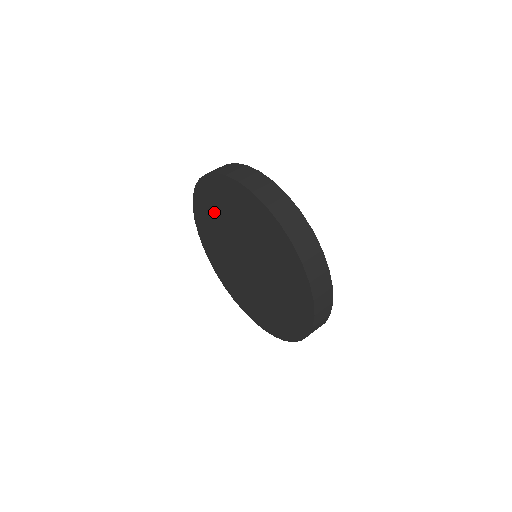
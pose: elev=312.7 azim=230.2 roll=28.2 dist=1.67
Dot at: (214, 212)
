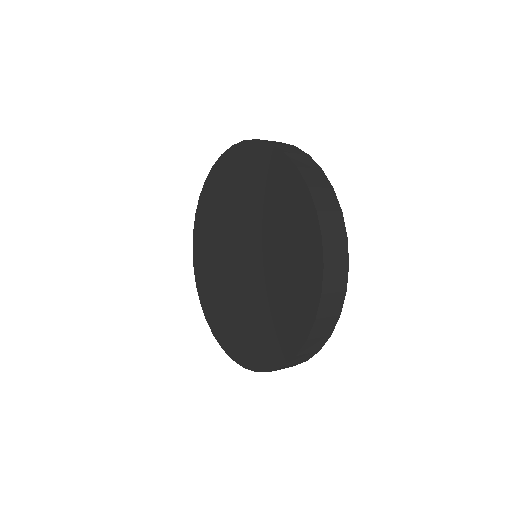
Dot at: (215, 214)
